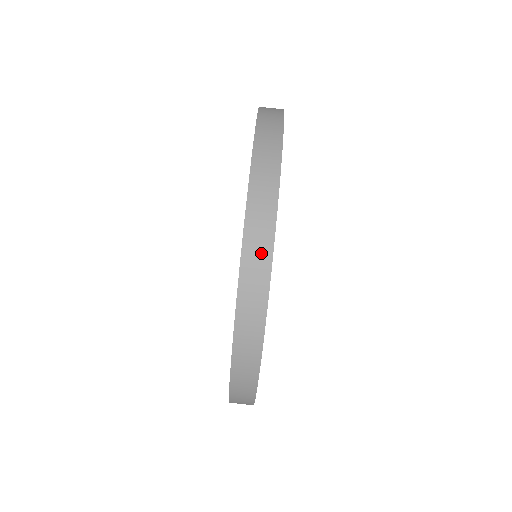
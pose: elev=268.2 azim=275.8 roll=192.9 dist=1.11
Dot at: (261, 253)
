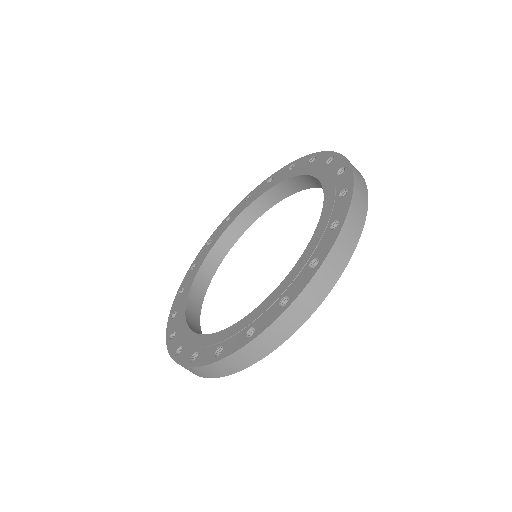
Dot at: occluded
